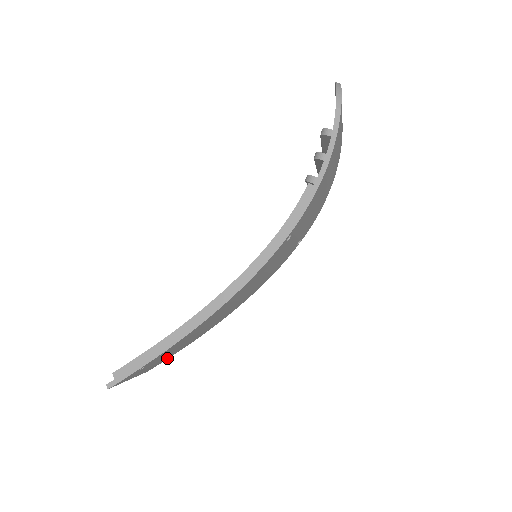
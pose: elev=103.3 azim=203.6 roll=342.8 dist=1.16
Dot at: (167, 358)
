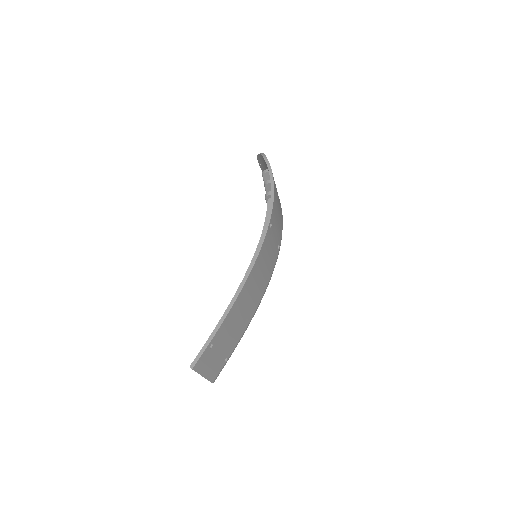
Dot at: (223, 362)
